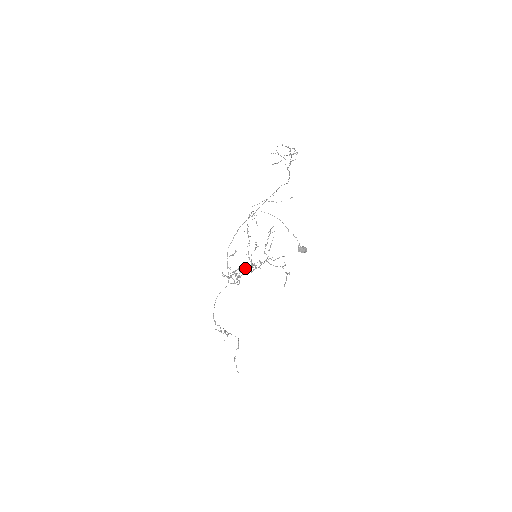
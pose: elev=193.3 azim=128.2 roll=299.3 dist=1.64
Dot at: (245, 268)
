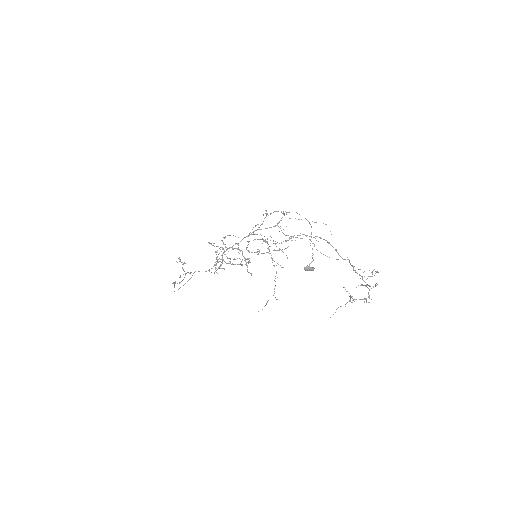
Dot at: (238, 244)
